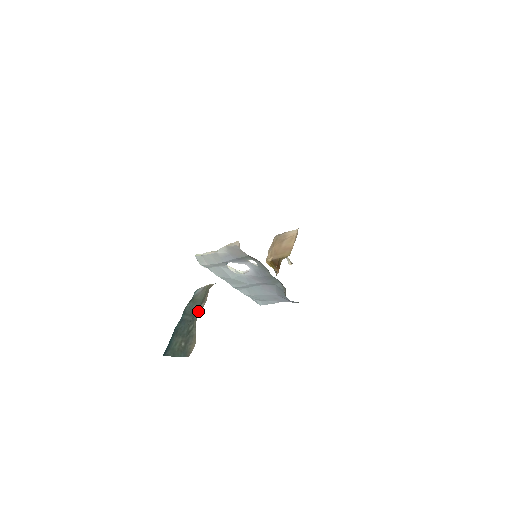
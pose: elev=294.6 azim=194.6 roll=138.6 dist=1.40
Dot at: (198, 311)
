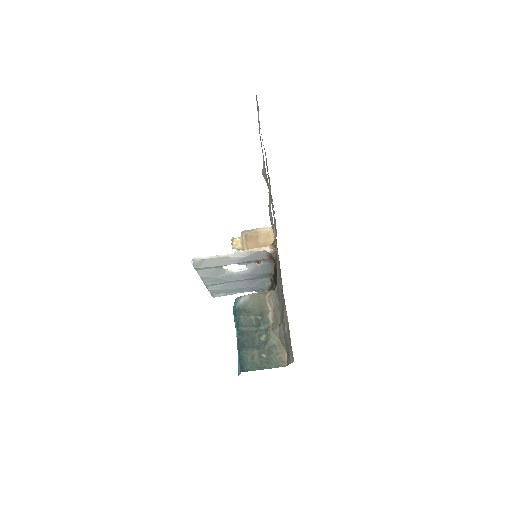
Dot at: (265, 321)
